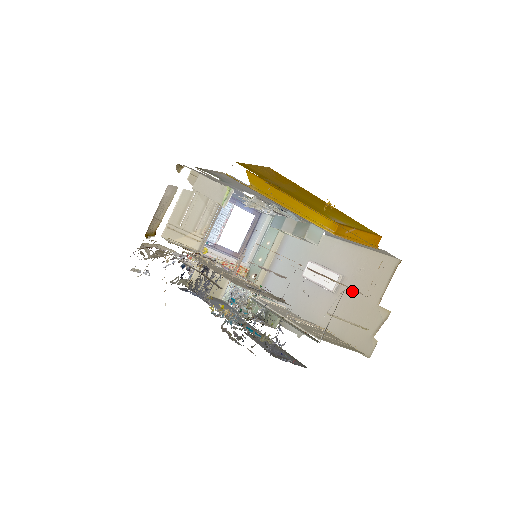
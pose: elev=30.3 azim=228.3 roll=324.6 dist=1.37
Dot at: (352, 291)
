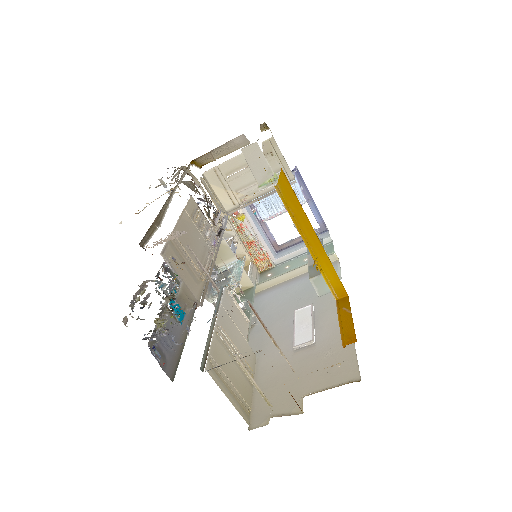
Dot at: (304, 363)
